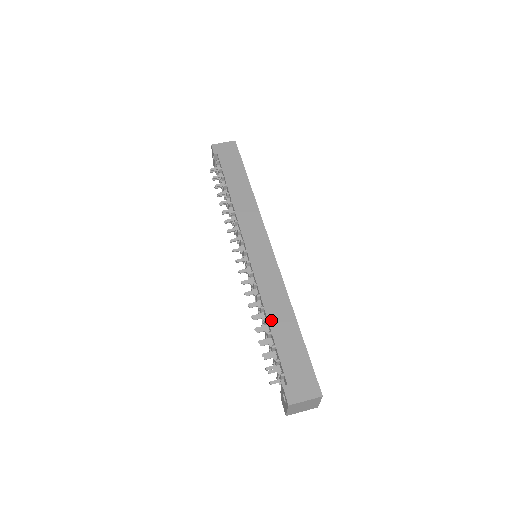
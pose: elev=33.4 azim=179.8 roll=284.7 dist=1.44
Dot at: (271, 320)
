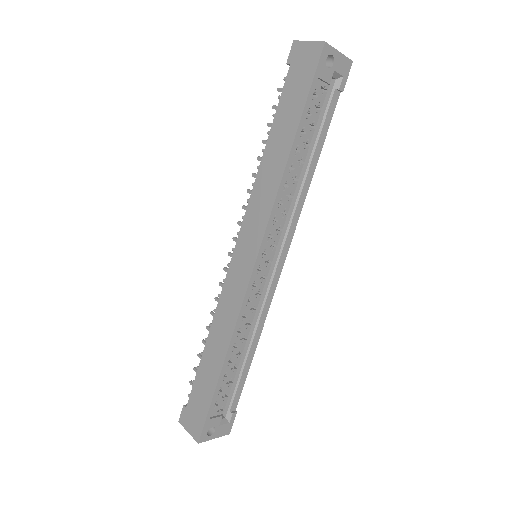
Dot at: (207, 345)
